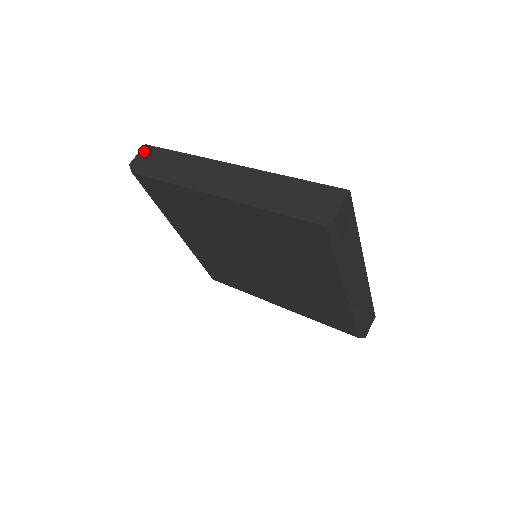
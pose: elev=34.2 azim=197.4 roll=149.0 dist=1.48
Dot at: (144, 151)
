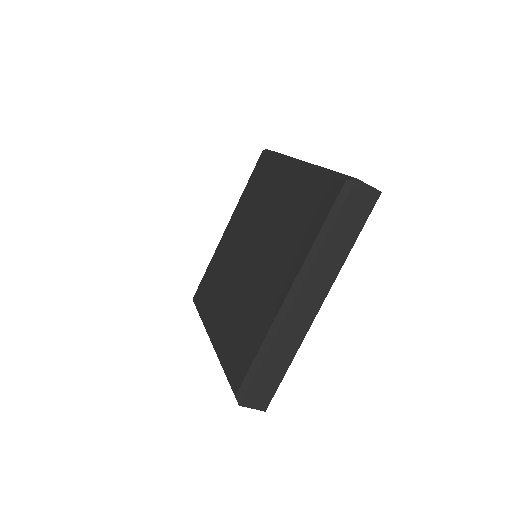
Dot at: occluded
